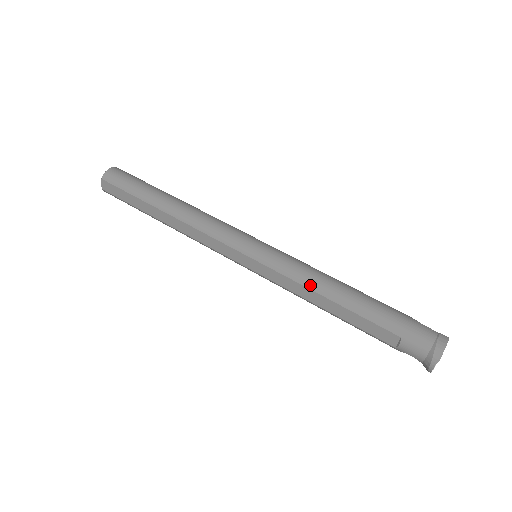
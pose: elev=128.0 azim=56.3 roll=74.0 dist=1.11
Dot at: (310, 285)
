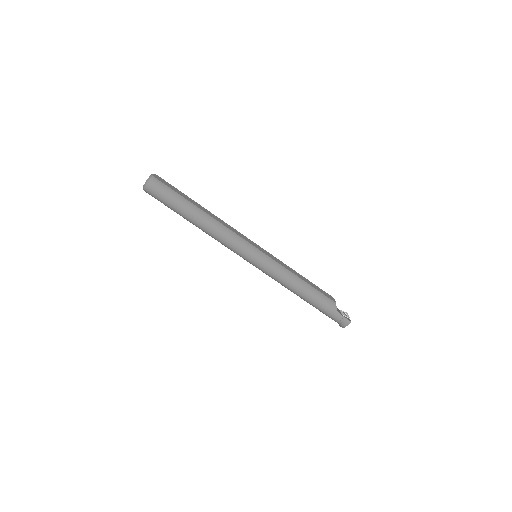
Dot at: (284, 286)
